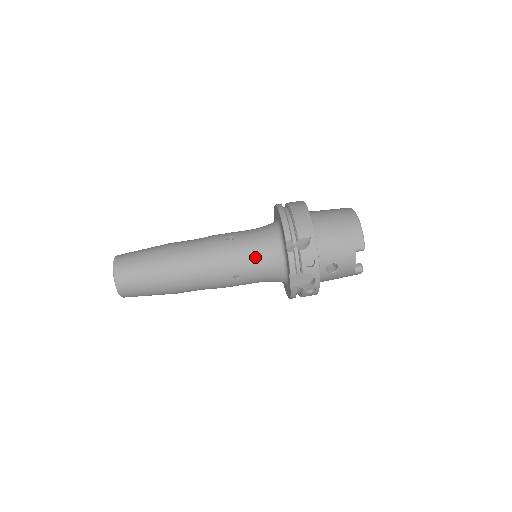
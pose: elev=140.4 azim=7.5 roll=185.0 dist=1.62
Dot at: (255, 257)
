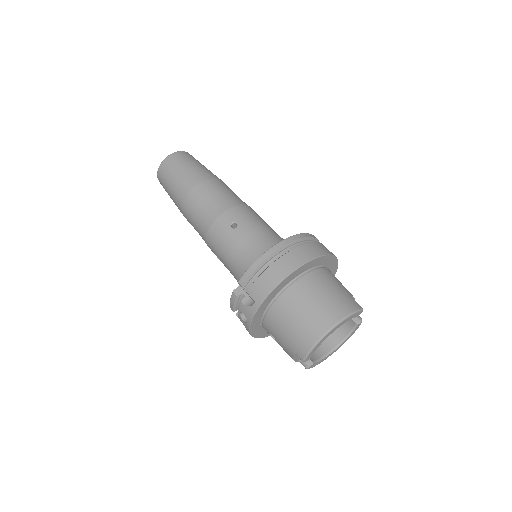
Dot at: (232, 261)
